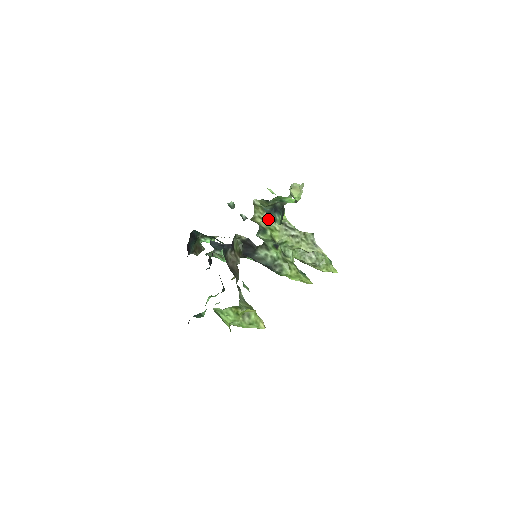
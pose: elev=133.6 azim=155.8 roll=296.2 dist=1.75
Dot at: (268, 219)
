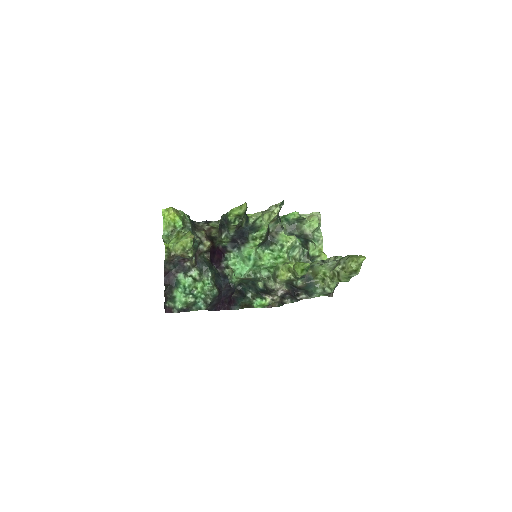
Dot at: occluded
